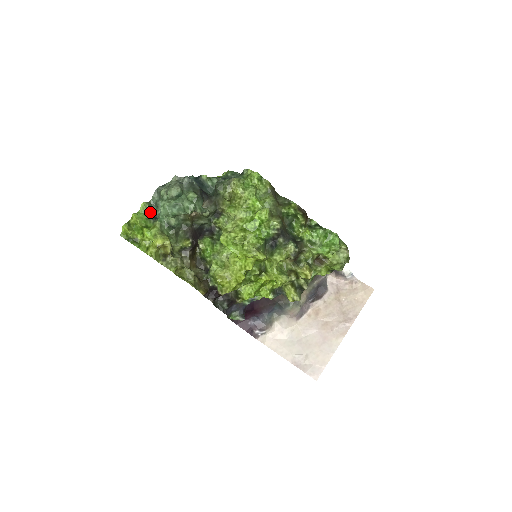
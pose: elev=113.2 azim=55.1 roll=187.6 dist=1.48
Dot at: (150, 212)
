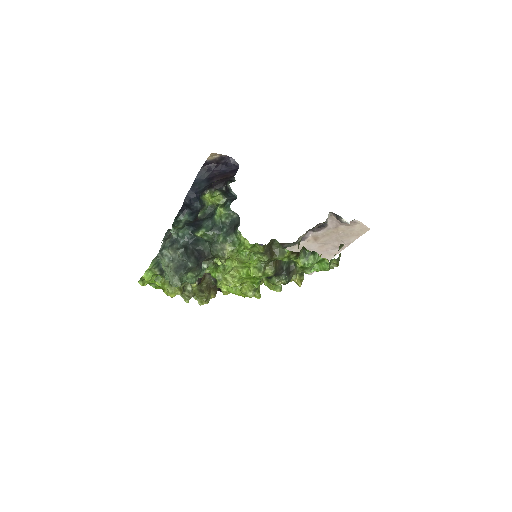
Dot at: (157, 270)
